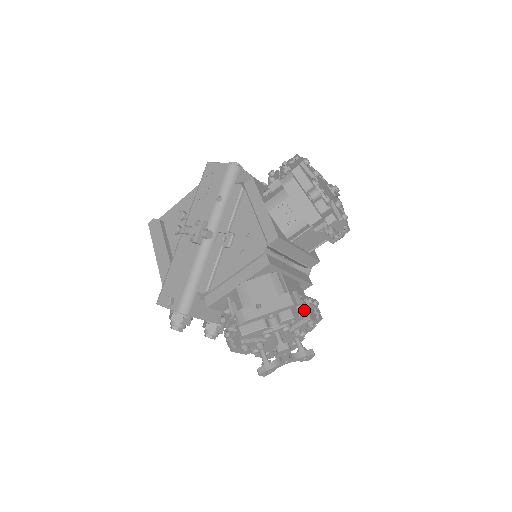
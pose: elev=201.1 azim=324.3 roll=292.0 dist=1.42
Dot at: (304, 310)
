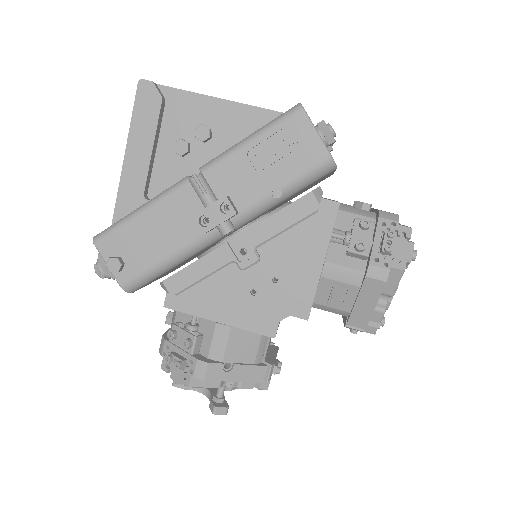
Dot at: (267, 386)
